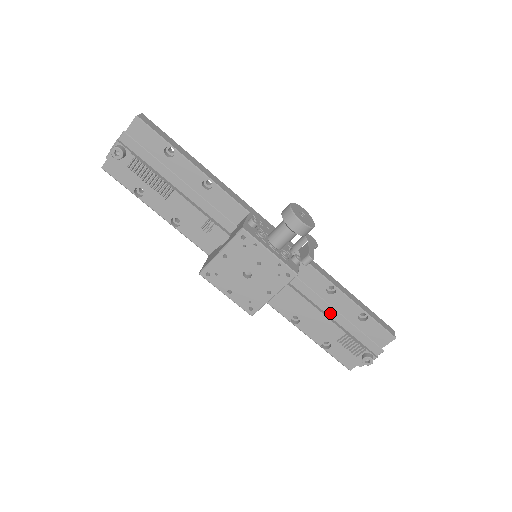
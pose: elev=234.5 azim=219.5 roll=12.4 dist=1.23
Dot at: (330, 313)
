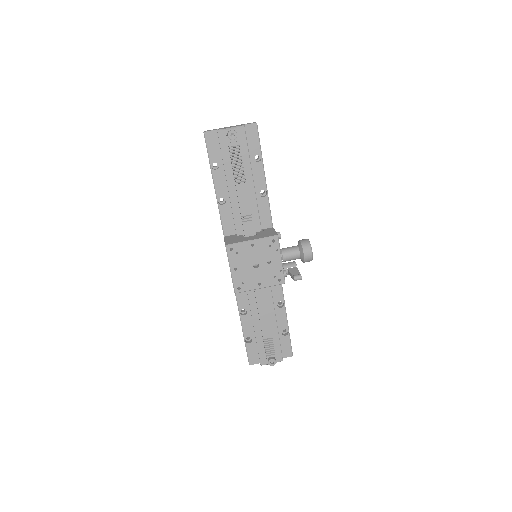
Dot at: (271, 319)
